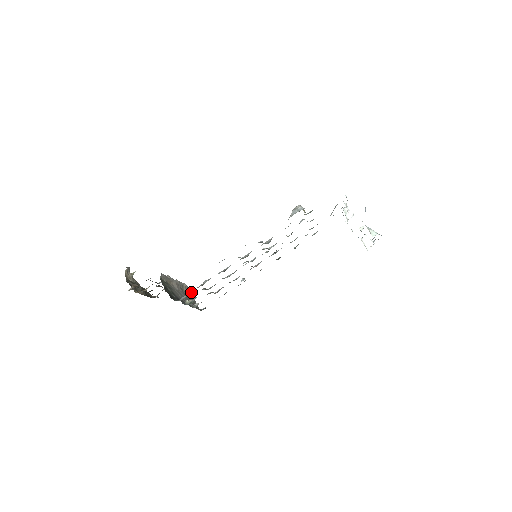
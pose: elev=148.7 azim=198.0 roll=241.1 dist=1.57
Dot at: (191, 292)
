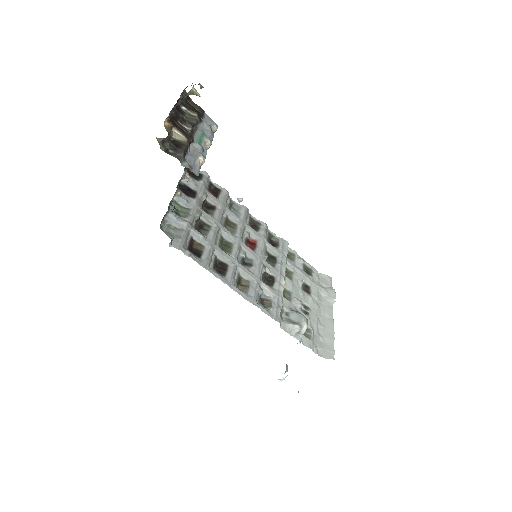
Dot at: occluded
